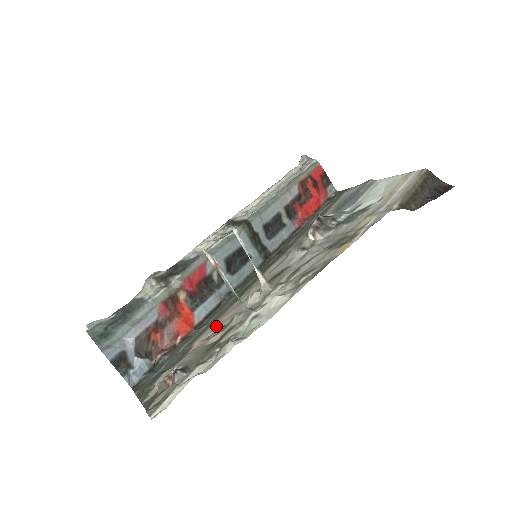
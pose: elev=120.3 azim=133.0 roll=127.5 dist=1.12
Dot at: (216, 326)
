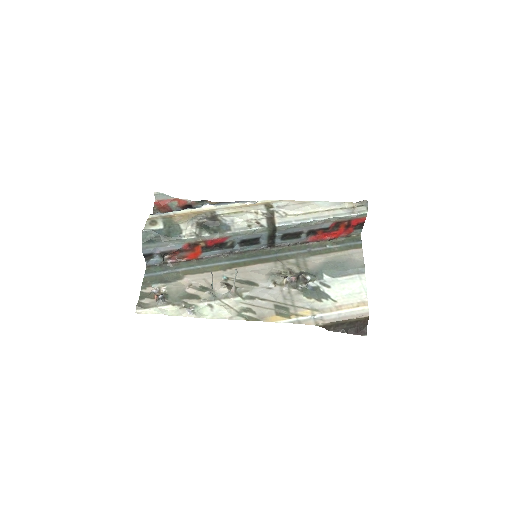
Dot at: (200, 280)
